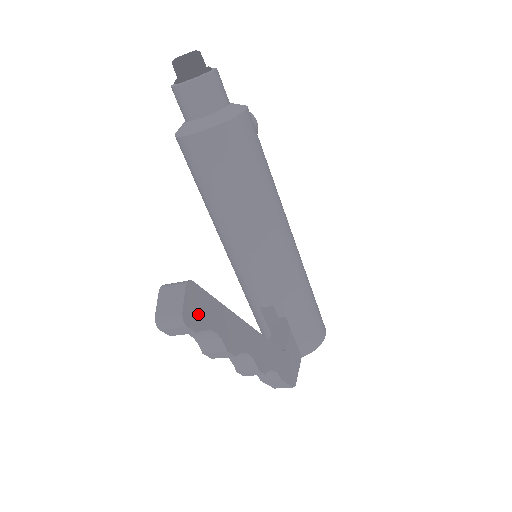
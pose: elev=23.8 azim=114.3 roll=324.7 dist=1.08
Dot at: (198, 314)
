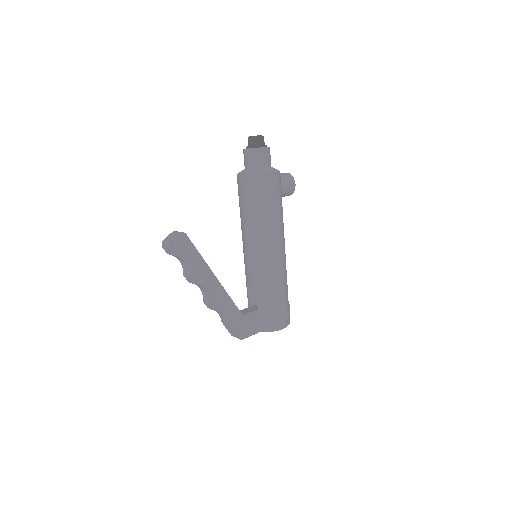
Dot at: (181, 249)
